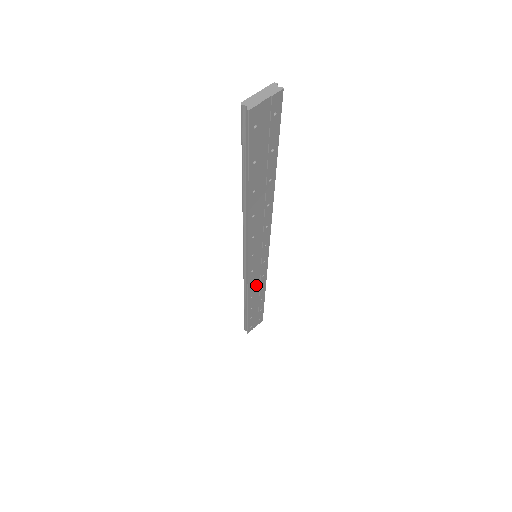
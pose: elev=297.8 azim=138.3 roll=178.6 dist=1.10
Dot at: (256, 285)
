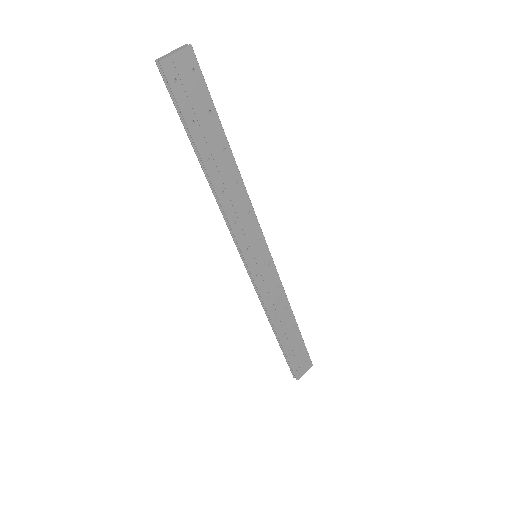
Dot at: (274, 300)
